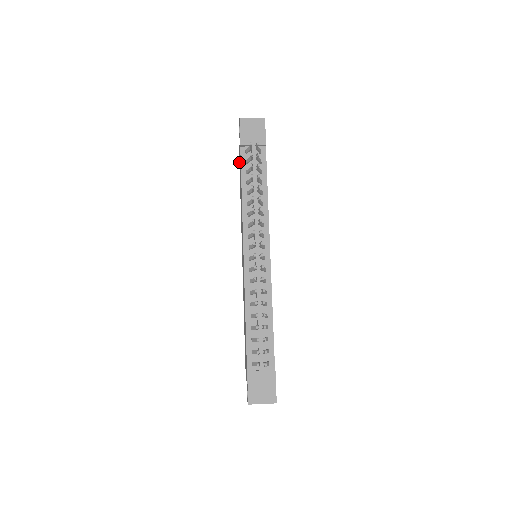
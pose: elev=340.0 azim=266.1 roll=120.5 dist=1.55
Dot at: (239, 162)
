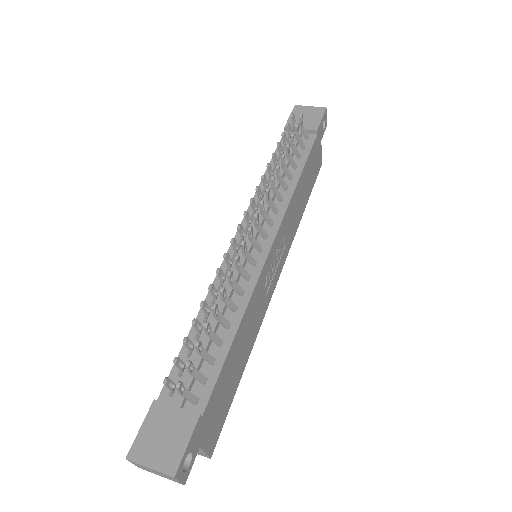
Dot at: occluded
